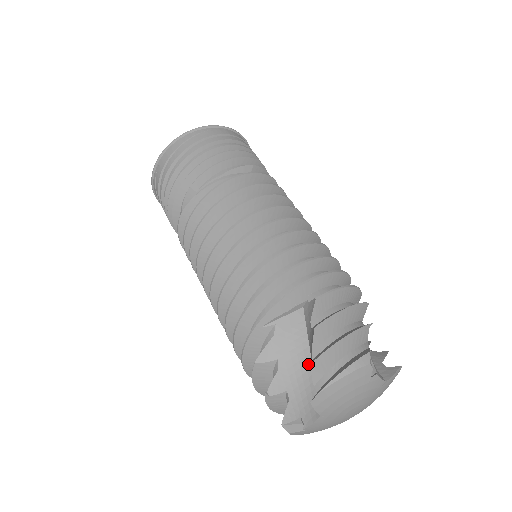
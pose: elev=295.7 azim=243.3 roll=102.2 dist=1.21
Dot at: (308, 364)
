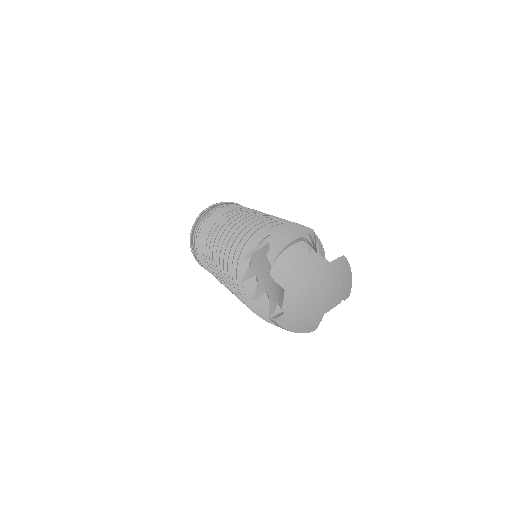
Dot at: occluded
